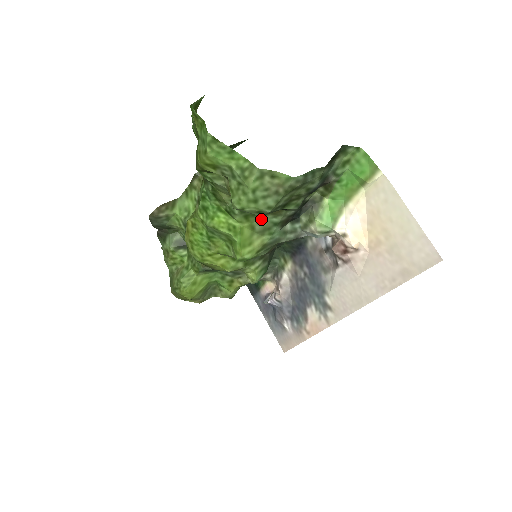
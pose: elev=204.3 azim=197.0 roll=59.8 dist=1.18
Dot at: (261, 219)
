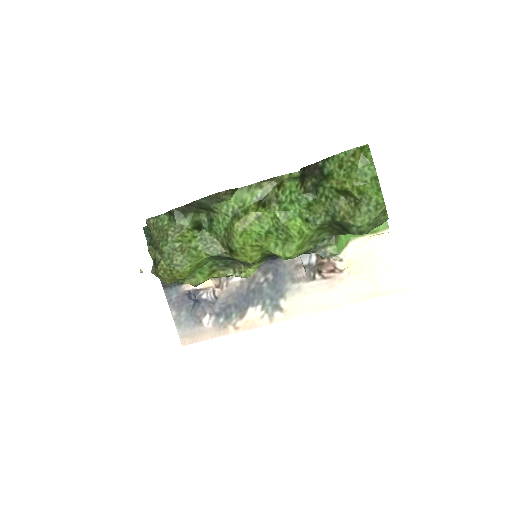
Dot at: (321, 233)
